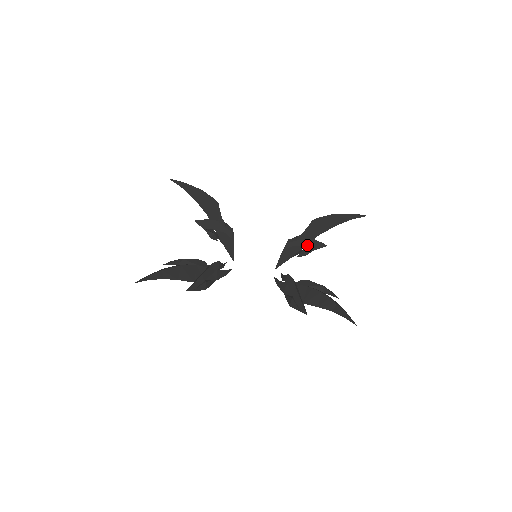
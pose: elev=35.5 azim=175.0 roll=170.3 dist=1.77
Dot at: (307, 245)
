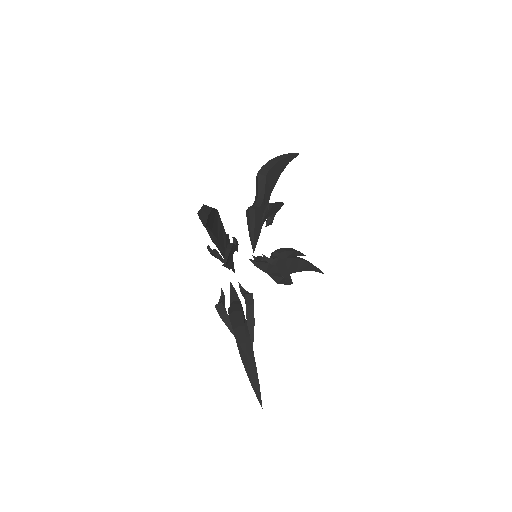
Dot at: (274, 212)
